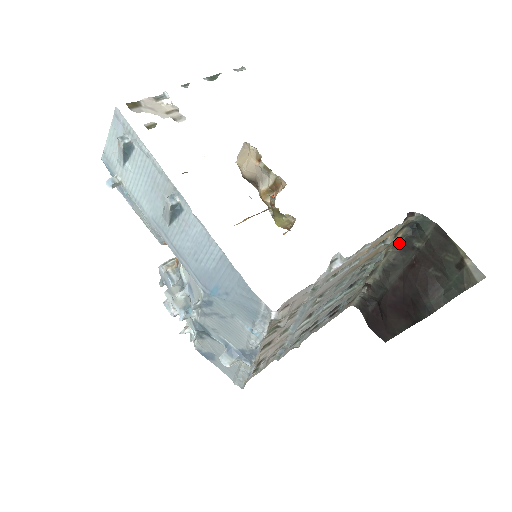
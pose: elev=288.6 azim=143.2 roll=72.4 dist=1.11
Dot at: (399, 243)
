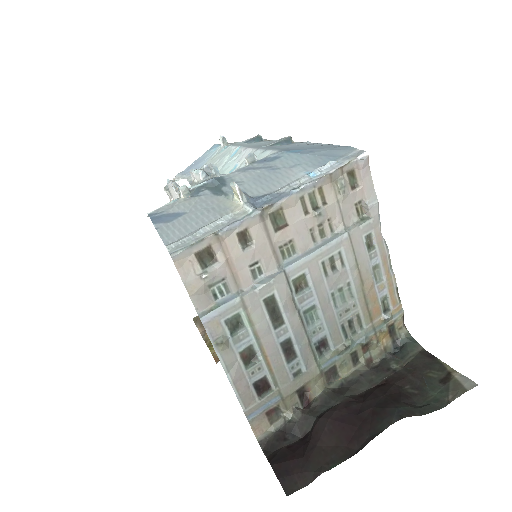
Dot at: (372, 364)
